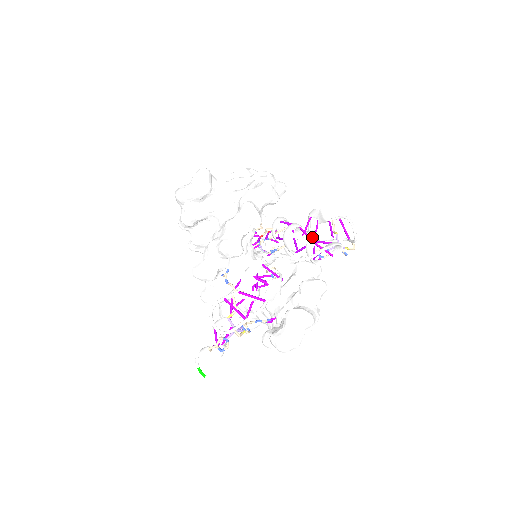
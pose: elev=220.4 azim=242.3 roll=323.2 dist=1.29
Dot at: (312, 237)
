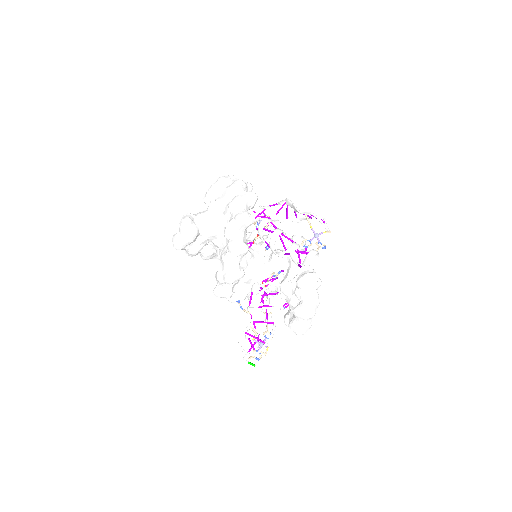
Dot at: (295, 220)
